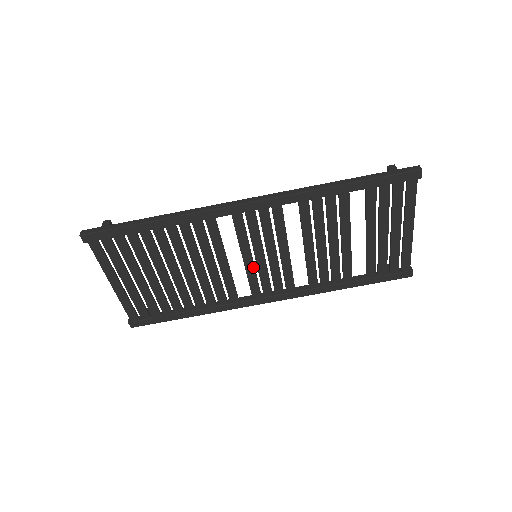
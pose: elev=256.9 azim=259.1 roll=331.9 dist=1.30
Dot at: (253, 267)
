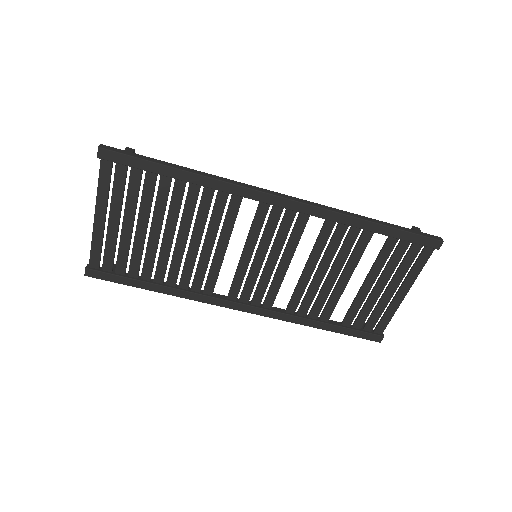
Dot at: (247, 266)
